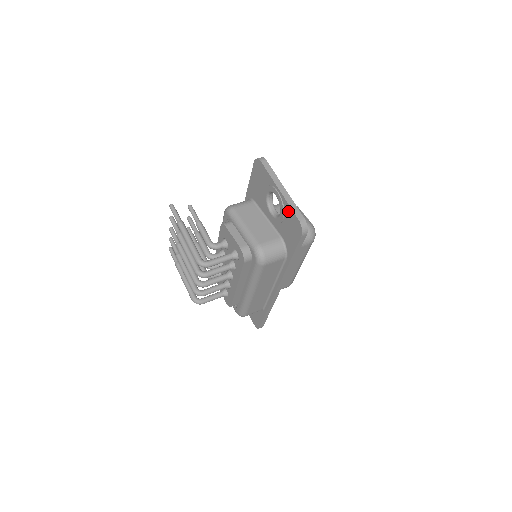
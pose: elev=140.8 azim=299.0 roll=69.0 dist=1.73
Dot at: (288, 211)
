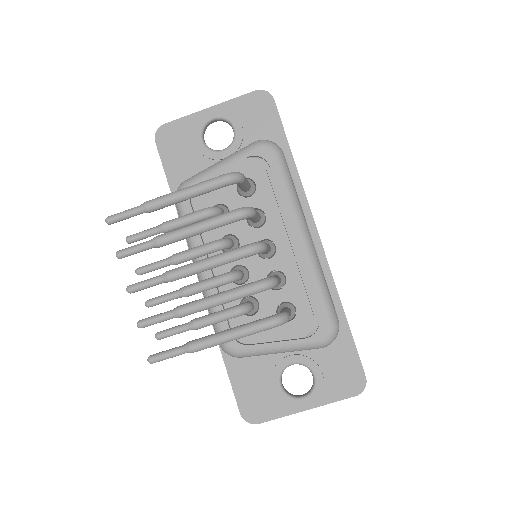
Dot at: (238, 106)
